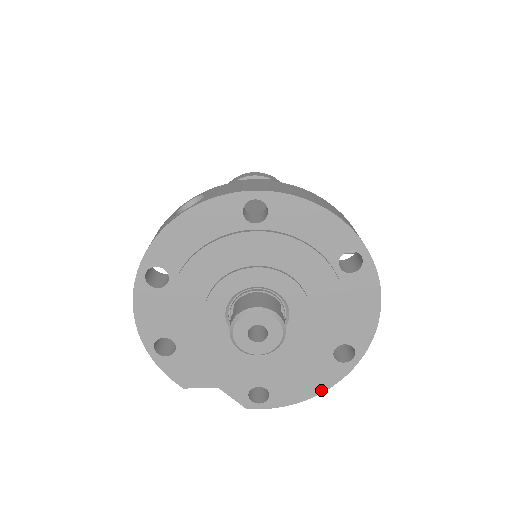
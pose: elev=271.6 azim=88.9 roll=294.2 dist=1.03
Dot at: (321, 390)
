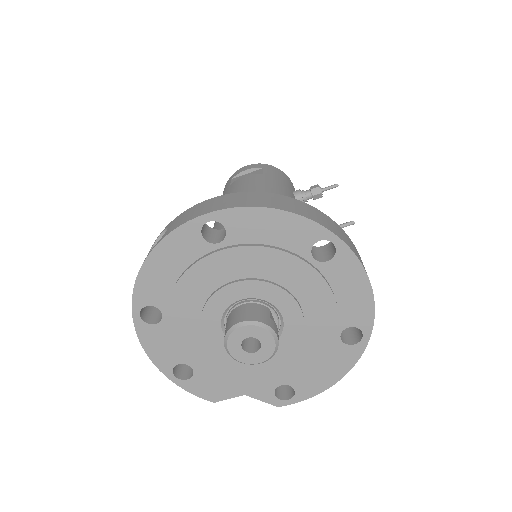
Dot at: (342, 374)
